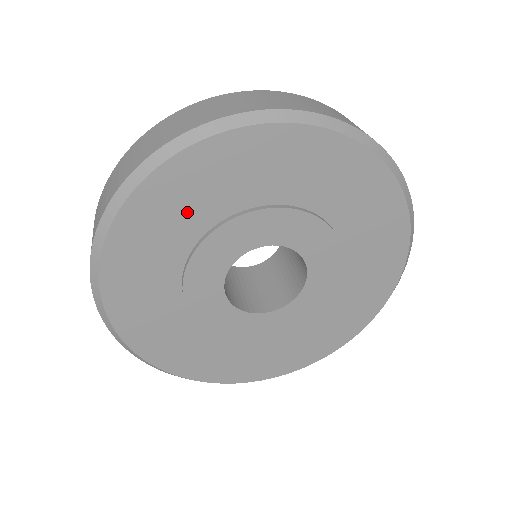
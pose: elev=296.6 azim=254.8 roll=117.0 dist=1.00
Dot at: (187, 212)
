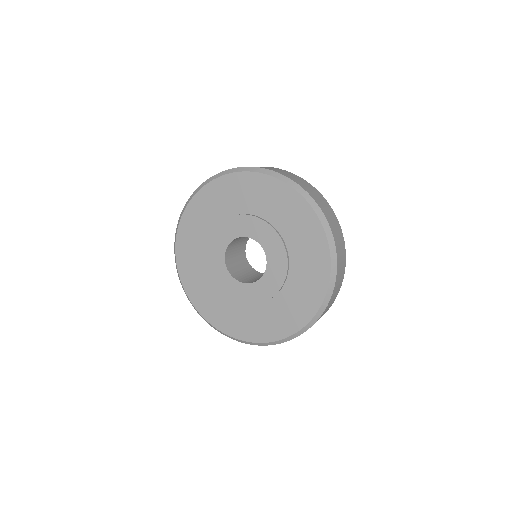
Dot at: (238, 199)
